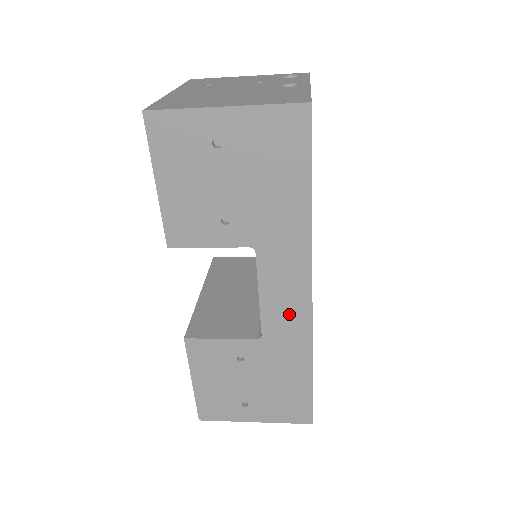
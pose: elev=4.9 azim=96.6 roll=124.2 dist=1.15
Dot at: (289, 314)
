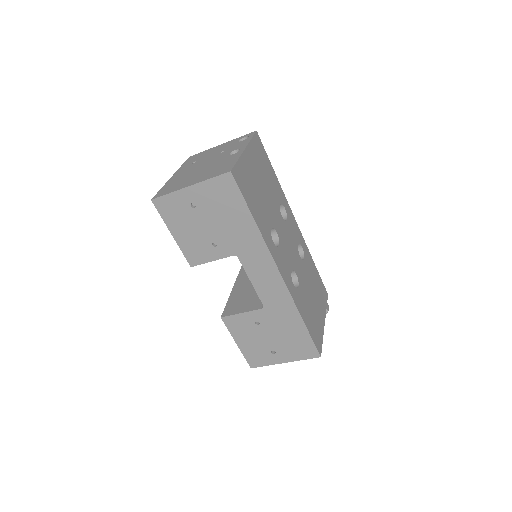
Dot at: (273, 289)
